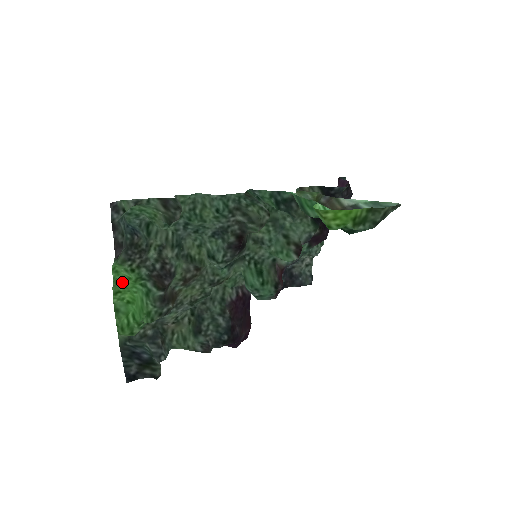
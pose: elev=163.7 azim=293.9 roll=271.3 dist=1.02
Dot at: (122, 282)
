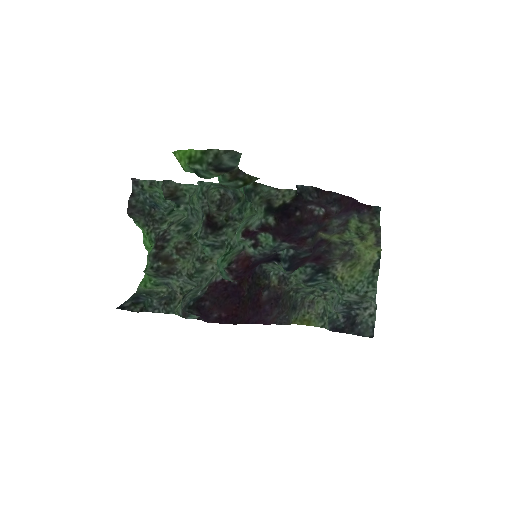
Dot at: (149, 246)
